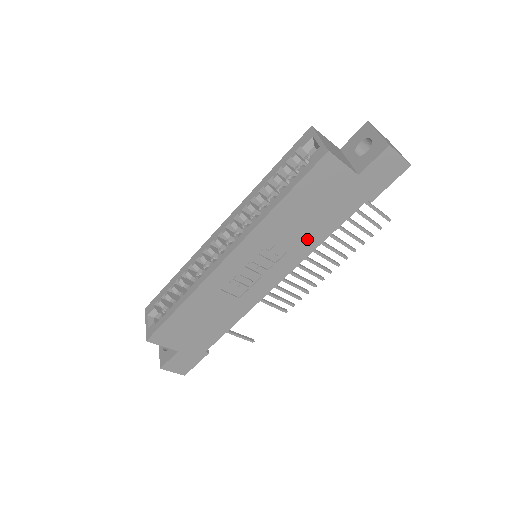
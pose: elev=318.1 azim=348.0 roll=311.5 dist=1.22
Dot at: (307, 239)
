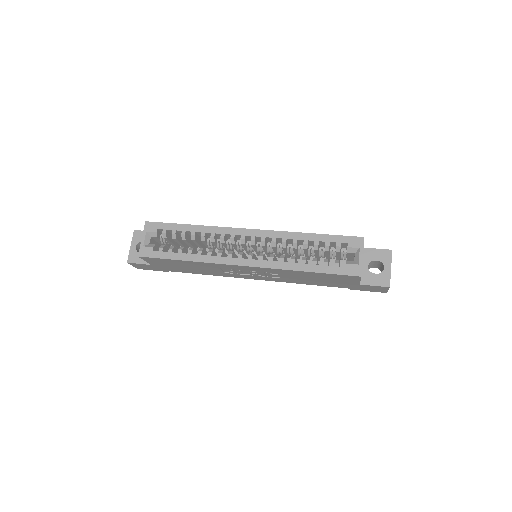
Dot at: (298, 281)
